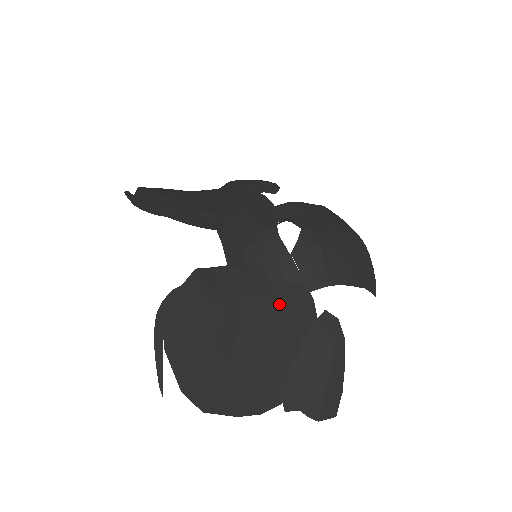
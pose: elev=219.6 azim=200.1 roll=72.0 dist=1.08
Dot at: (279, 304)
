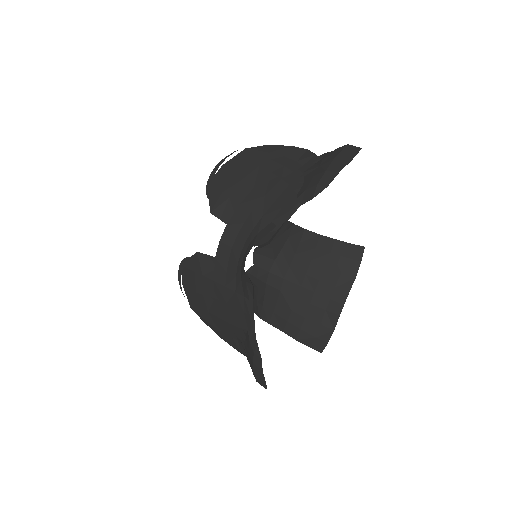
Dot at: (236, 303)
